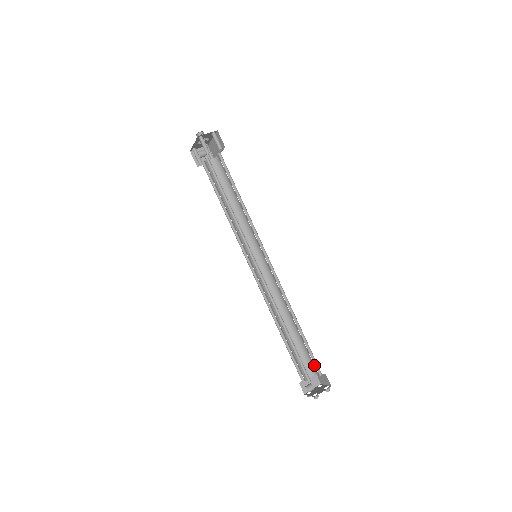
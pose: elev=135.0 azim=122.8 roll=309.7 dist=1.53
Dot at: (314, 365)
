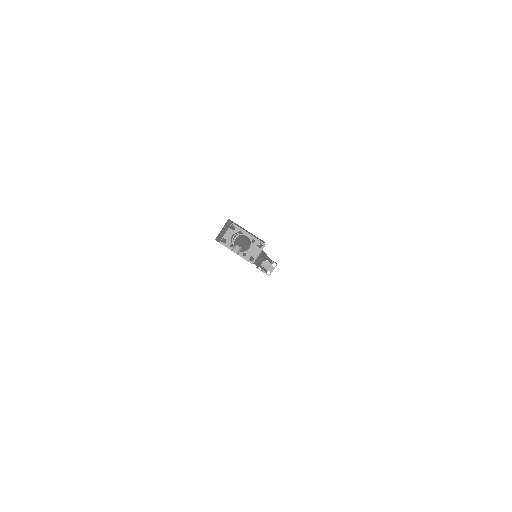
Dot at: occluded
